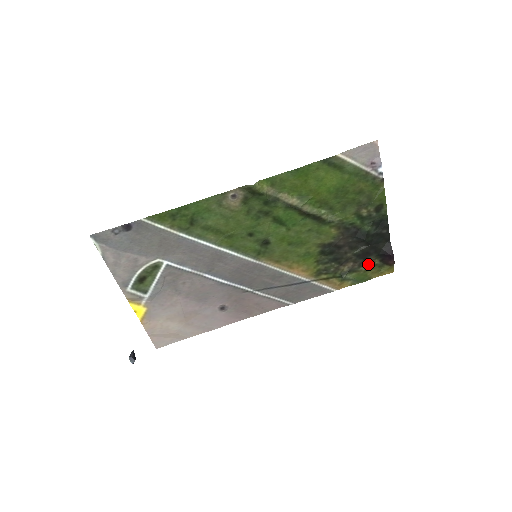
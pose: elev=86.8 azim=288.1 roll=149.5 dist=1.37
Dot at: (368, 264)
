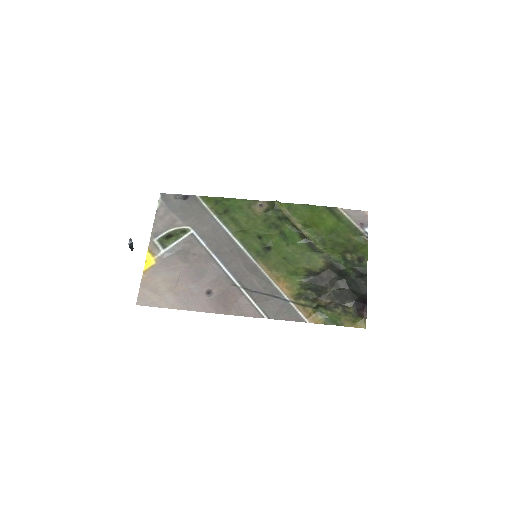
Dot at: (343, 308)
